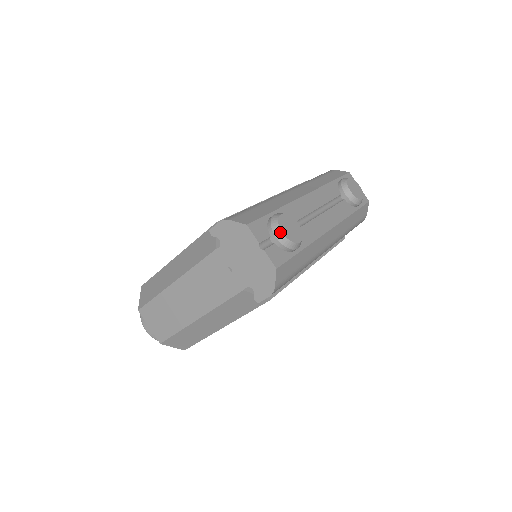
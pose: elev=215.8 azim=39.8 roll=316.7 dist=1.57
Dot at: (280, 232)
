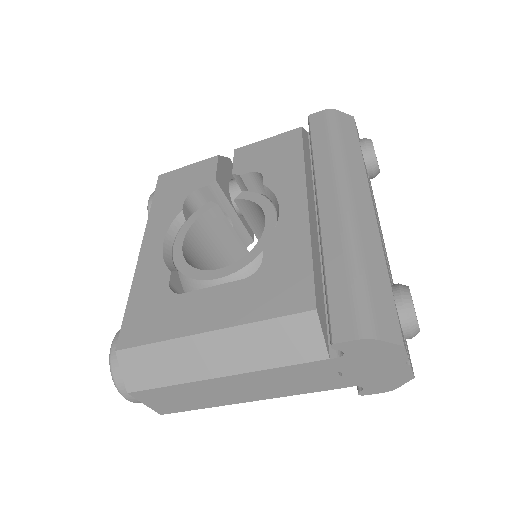
Dot at: (417, 328)
